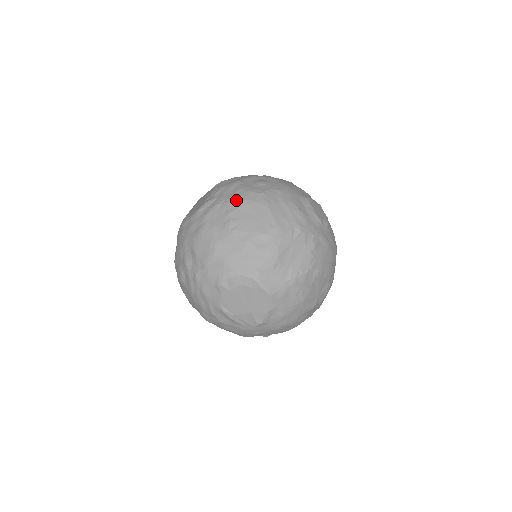
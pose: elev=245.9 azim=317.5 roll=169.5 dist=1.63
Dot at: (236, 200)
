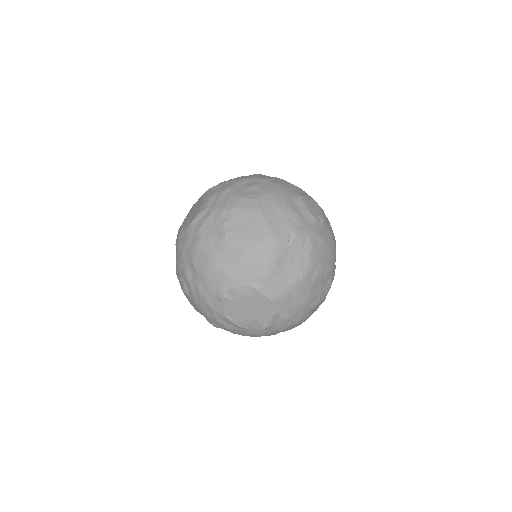
Dot at: (229, 209)
